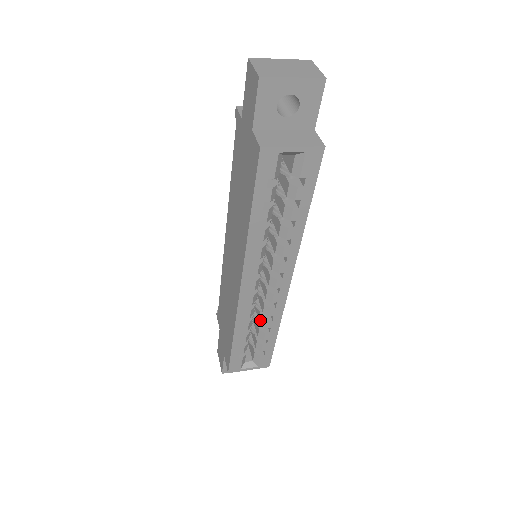
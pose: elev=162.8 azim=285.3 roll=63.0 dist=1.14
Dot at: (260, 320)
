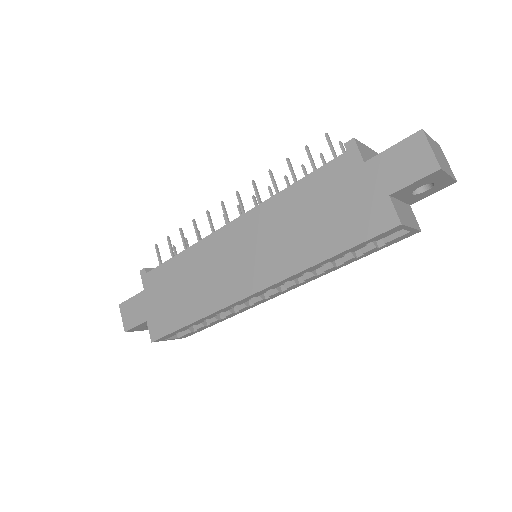
Dot at: occluded
